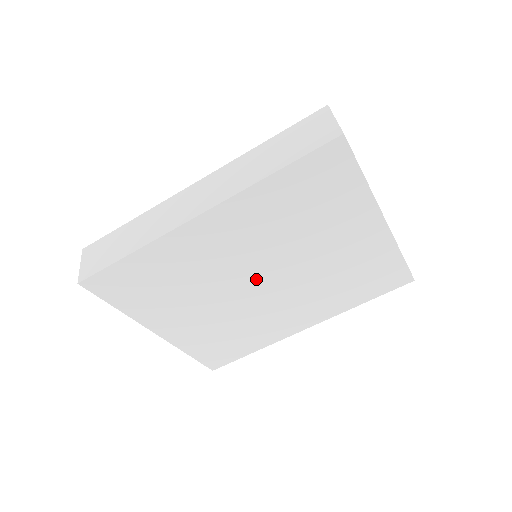
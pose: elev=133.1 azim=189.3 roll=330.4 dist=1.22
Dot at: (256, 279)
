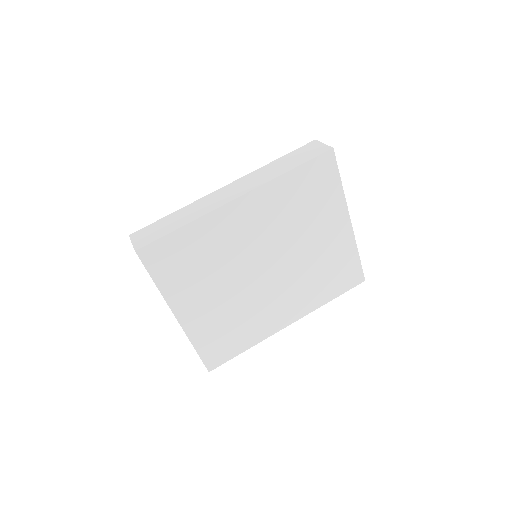
Dot at: (263, 265)
